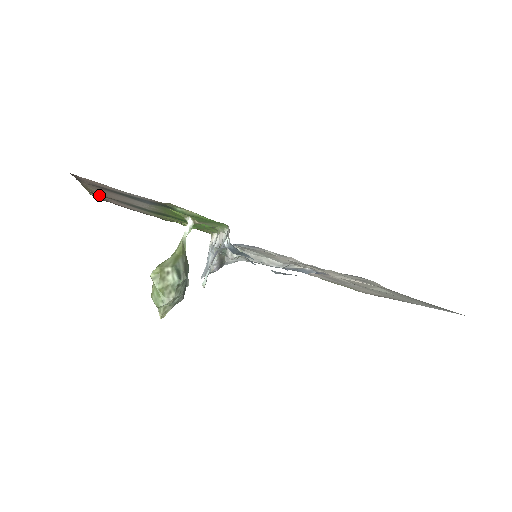
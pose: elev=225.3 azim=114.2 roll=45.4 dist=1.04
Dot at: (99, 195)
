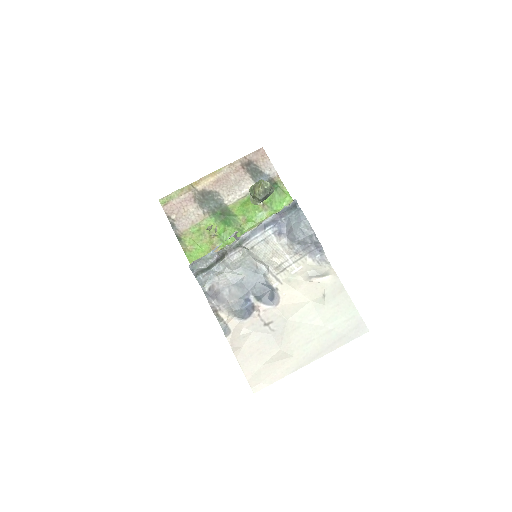
Dot at: (196, 188)
